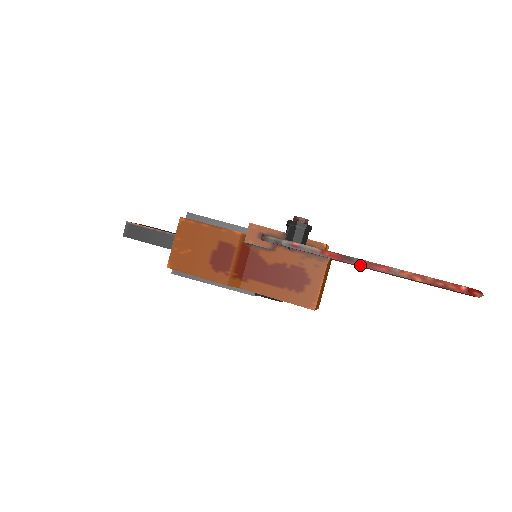
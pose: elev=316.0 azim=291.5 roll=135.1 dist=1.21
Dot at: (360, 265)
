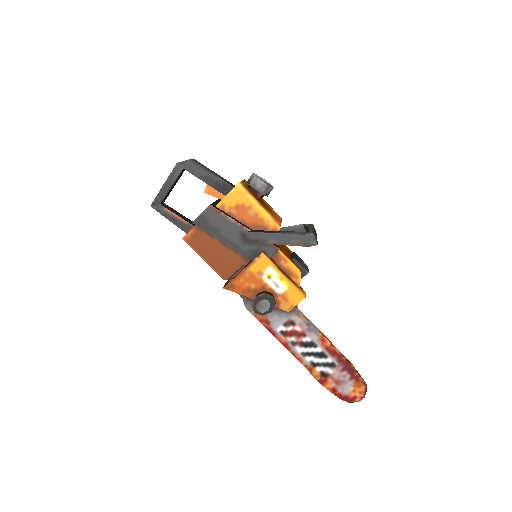
Dot at: (288, 349)
